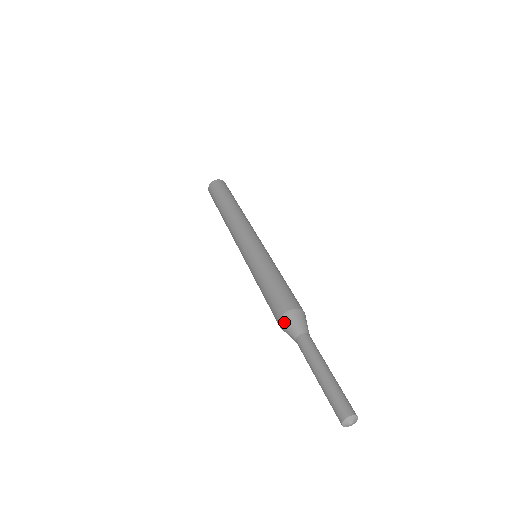
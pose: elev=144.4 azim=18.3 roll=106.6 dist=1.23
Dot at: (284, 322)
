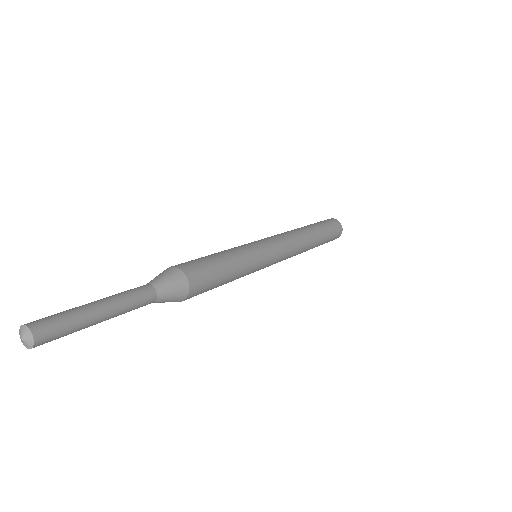
Dot at: (166, 270)
